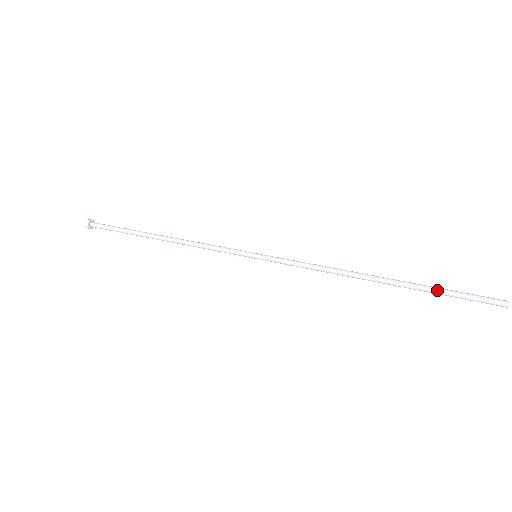
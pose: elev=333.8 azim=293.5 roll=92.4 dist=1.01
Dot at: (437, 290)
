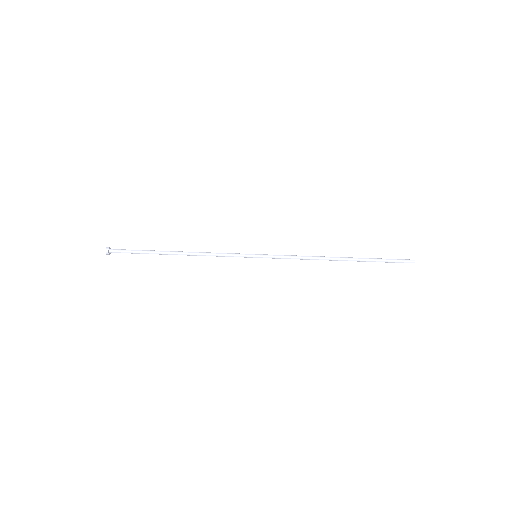
Dot at: occluded
